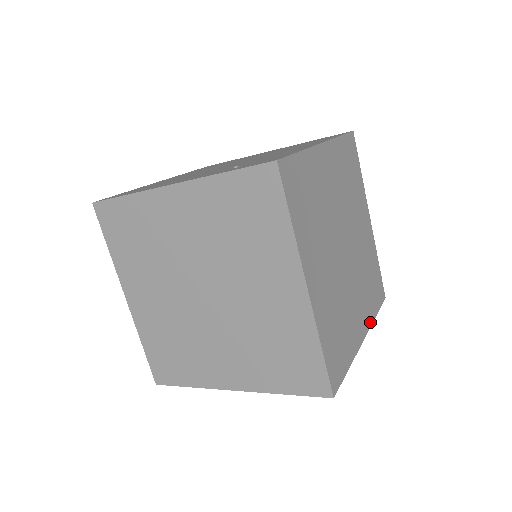
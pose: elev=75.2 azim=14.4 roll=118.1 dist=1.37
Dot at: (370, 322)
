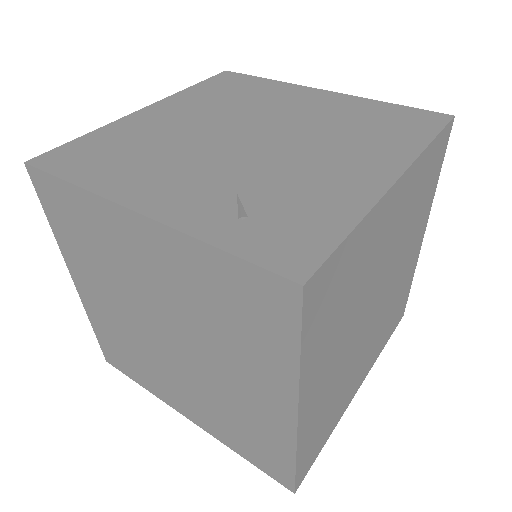
Dot at: (373, 363)
